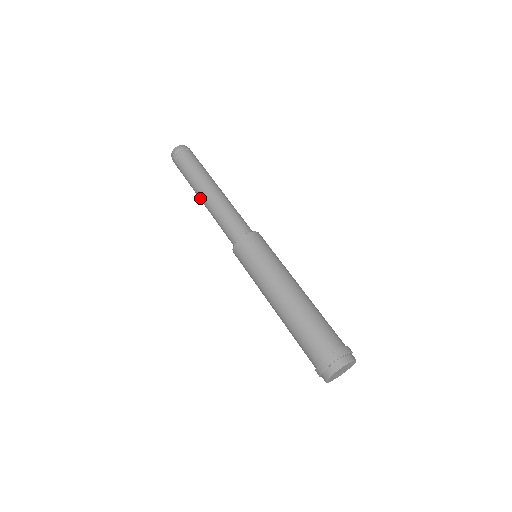
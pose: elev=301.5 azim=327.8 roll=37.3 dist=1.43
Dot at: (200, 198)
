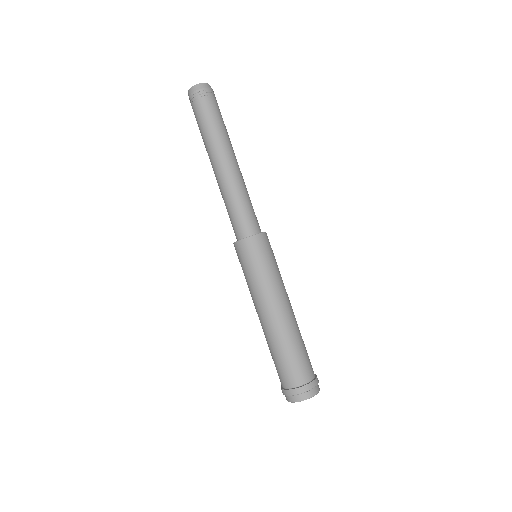
Dot at: occluded
